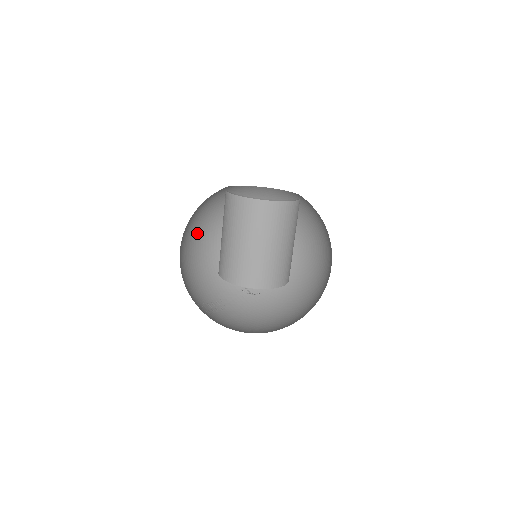
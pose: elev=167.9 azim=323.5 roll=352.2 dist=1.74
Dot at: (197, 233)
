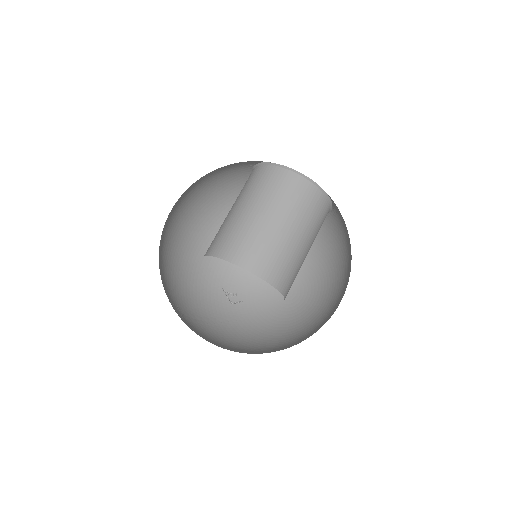
Dot at: (190, 223)
